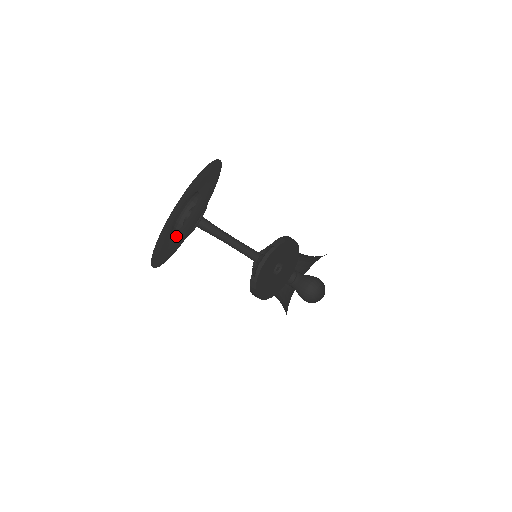
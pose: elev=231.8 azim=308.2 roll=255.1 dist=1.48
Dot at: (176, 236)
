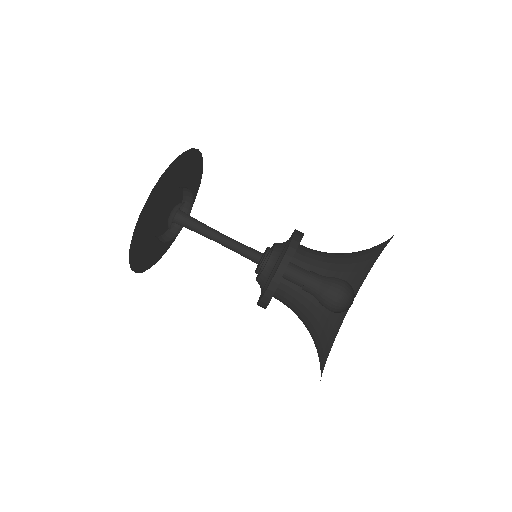
Dot at: (170, 192)
